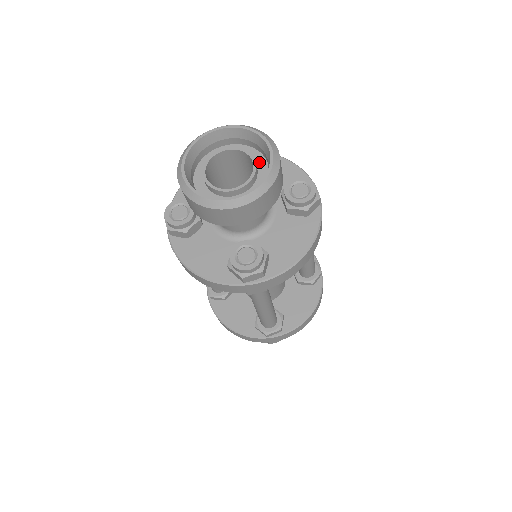
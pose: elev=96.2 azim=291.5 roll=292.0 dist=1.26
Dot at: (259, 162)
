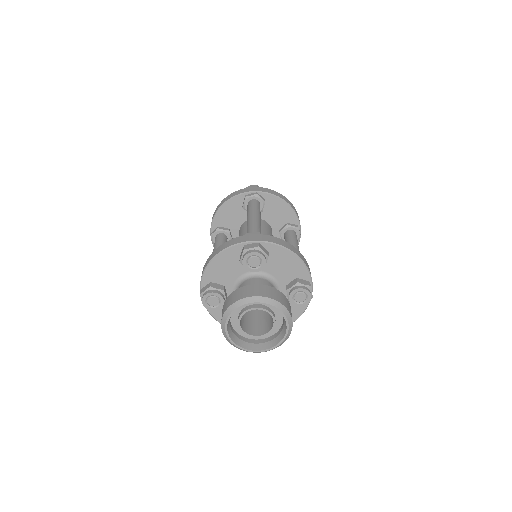
Dot at: (277, 314)
